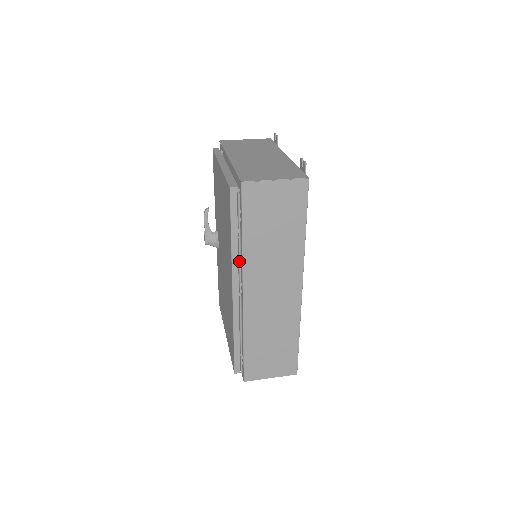
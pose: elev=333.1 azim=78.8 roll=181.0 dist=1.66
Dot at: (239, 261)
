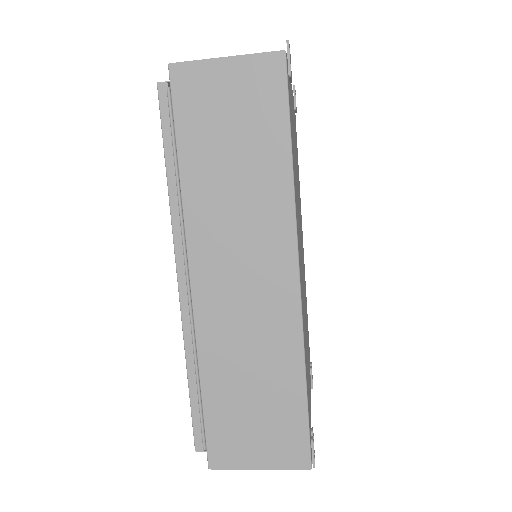
Dot at: (179, 215)
